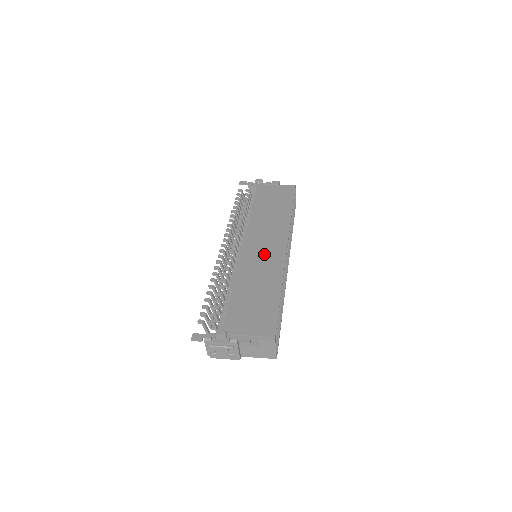
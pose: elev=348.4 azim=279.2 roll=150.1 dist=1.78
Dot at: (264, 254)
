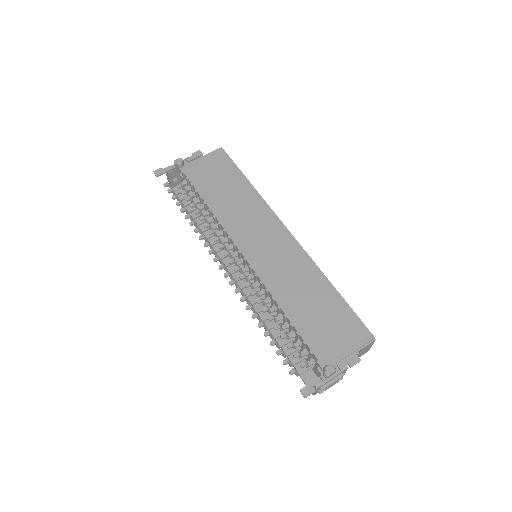
Dot at: (275, 252)
